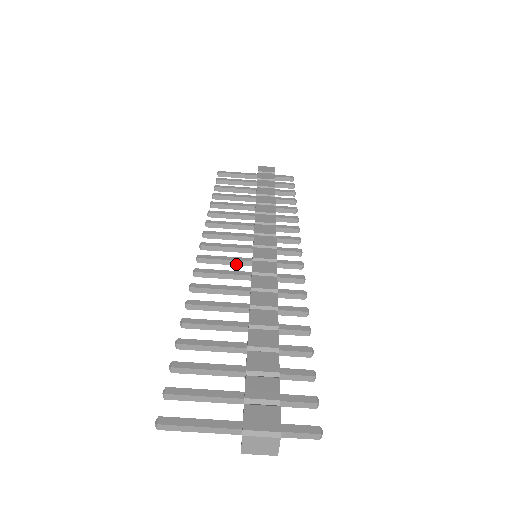
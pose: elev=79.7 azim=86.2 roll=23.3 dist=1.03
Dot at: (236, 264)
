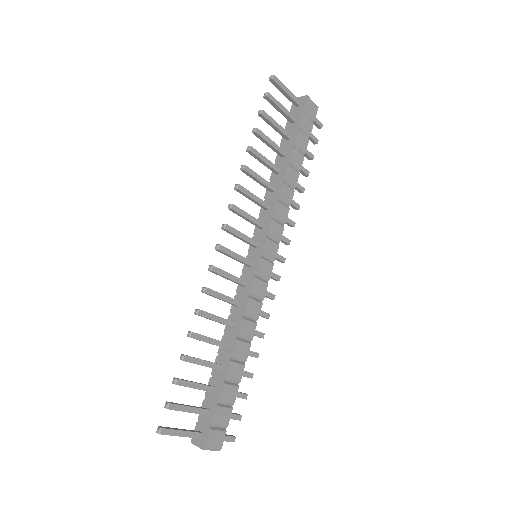
Dot at: (240, 262)
